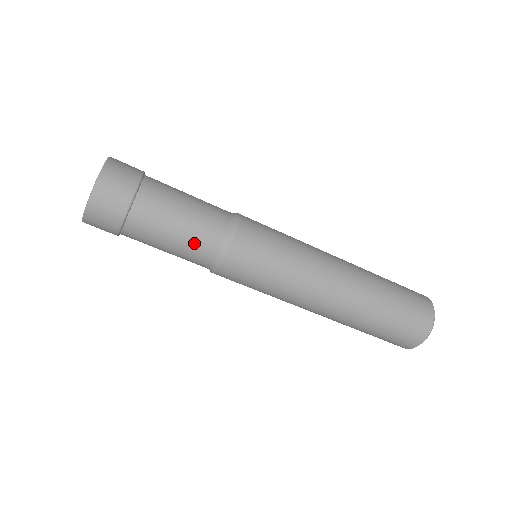
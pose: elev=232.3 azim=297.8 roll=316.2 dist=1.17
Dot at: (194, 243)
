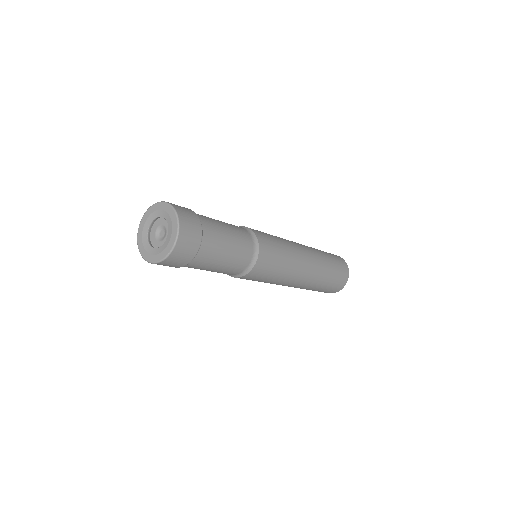
Dot at: occluded
